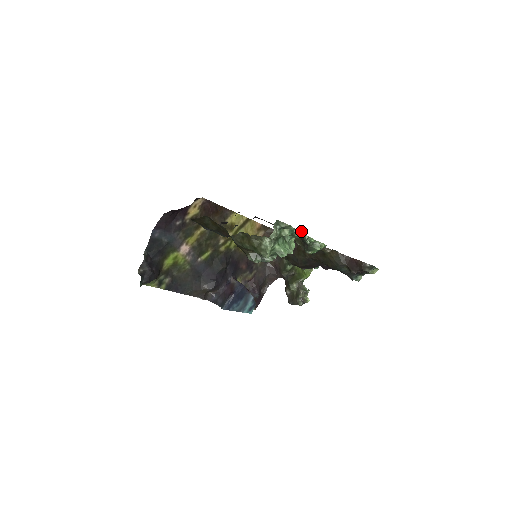
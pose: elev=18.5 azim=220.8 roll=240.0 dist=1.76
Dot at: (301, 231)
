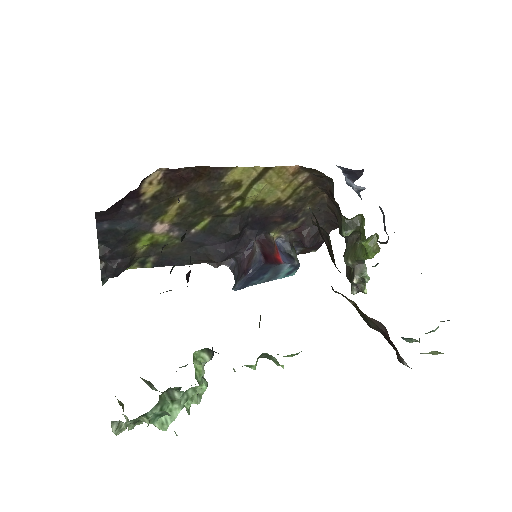
Dot at: occluded
